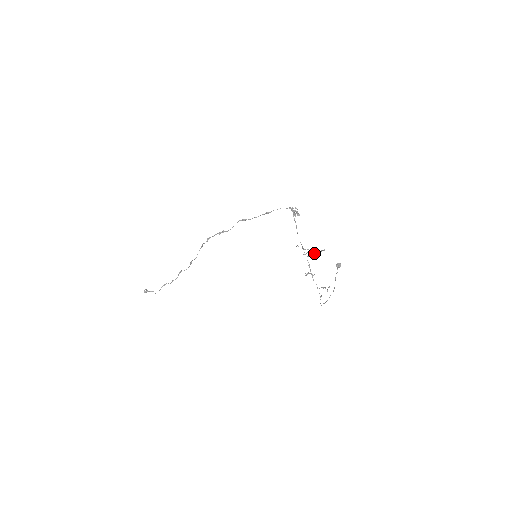
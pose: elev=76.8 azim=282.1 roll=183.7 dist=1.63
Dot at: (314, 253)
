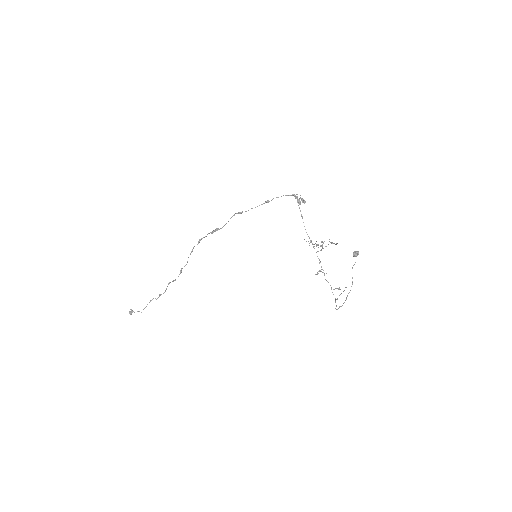
Dot at: (325, 246)
